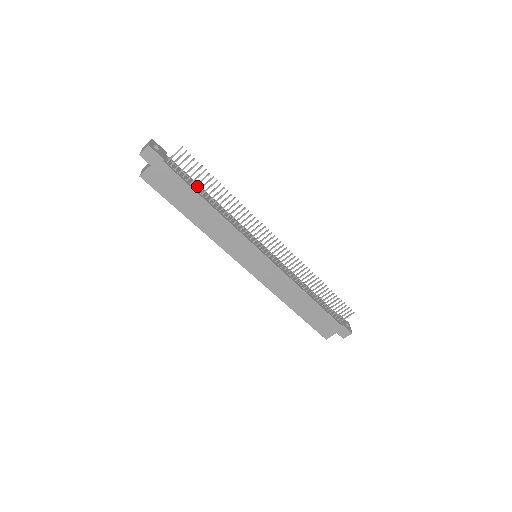
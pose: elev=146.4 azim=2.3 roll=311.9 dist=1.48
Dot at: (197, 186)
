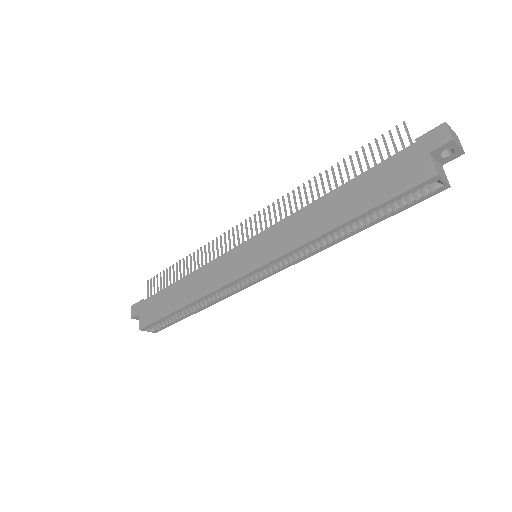
Dot at: occluded
